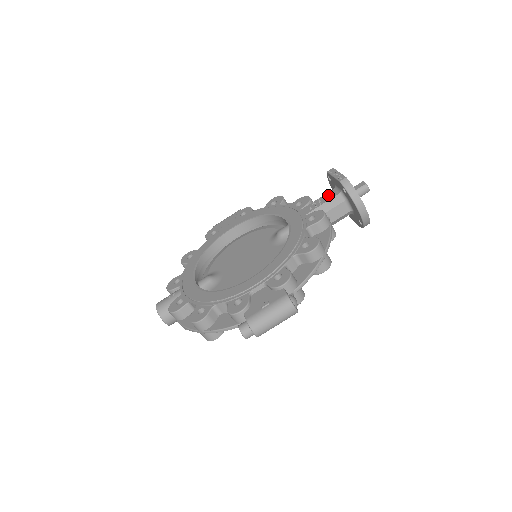
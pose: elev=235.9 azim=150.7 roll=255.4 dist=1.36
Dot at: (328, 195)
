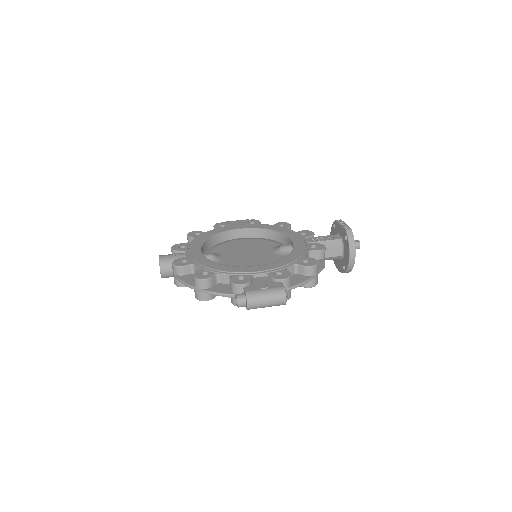
Dot at: (330, 237)
